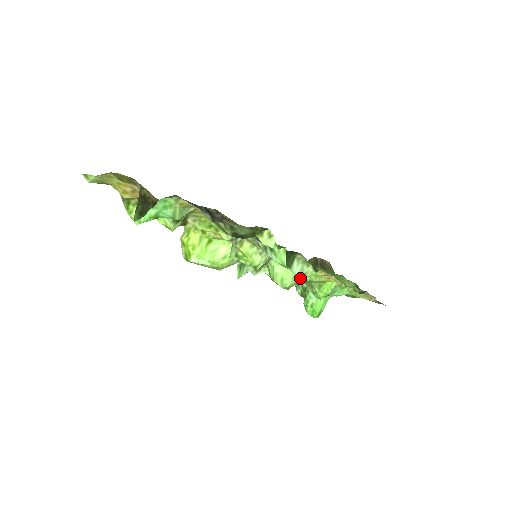
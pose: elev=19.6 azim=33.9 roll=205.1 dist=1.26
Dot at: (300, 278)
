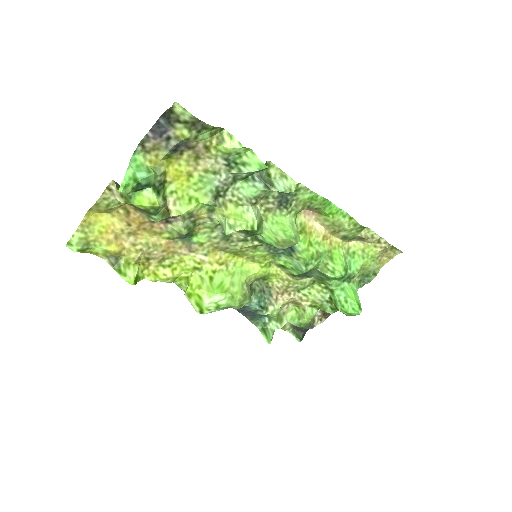
Dot at: (306, 252)
